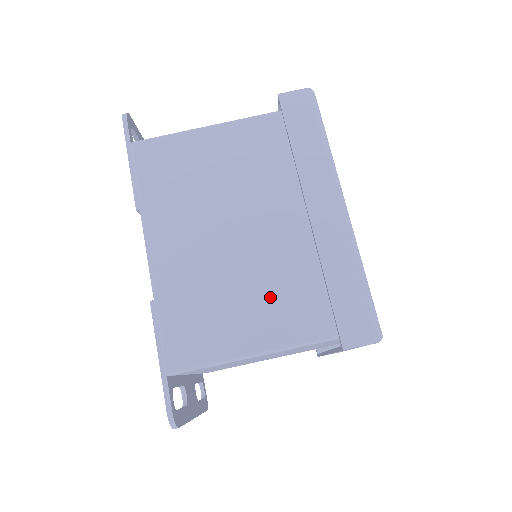
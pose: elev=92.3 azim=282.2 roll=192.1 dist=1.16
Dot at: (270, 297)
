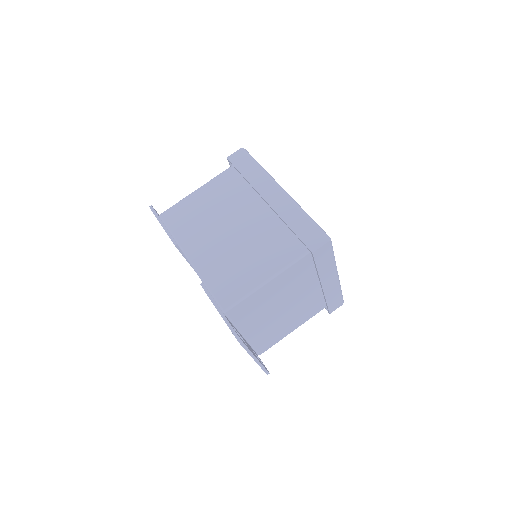
Dot at: (264, 250)
